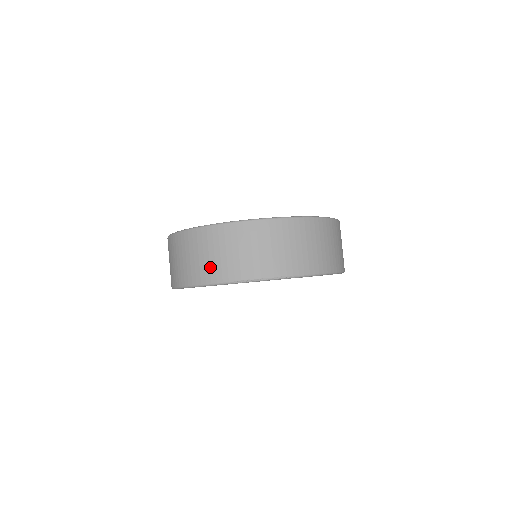
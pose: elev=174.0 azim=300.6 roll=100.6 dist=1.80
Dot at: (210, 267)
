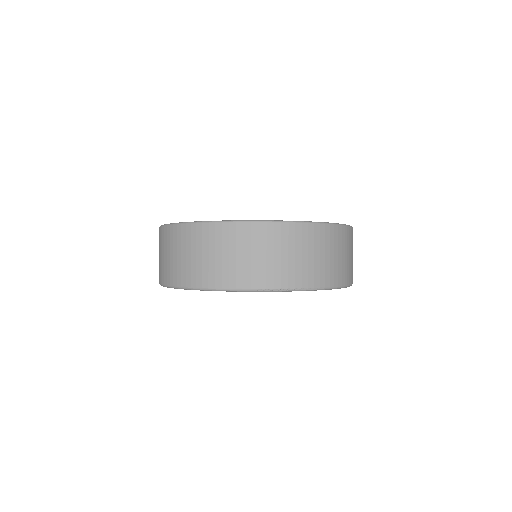
Dot at: (229, 270)
